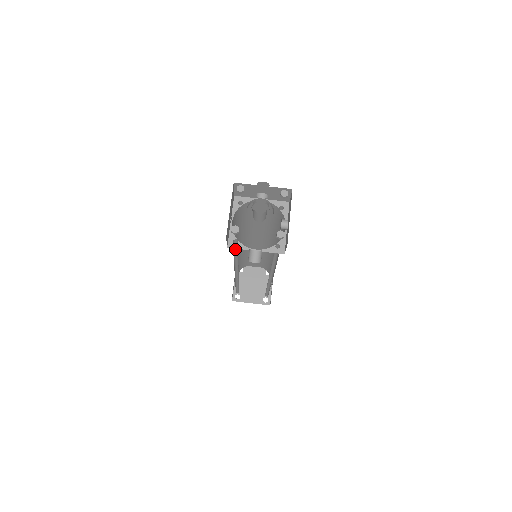
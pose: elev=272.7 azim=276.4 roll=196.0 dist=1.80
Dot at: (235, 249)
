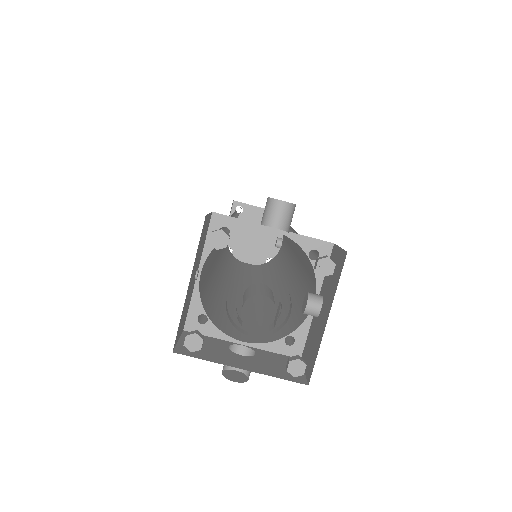
Dot at: occluded
